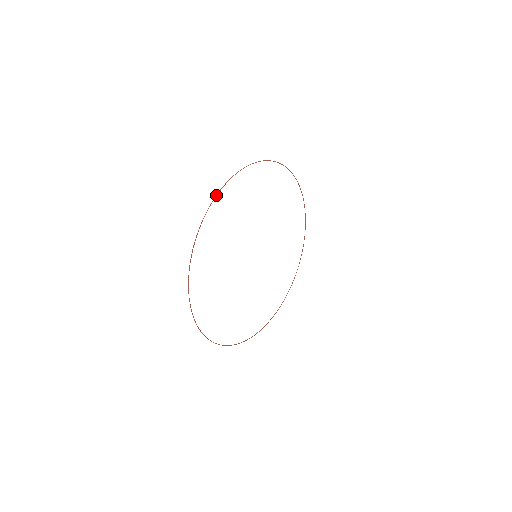
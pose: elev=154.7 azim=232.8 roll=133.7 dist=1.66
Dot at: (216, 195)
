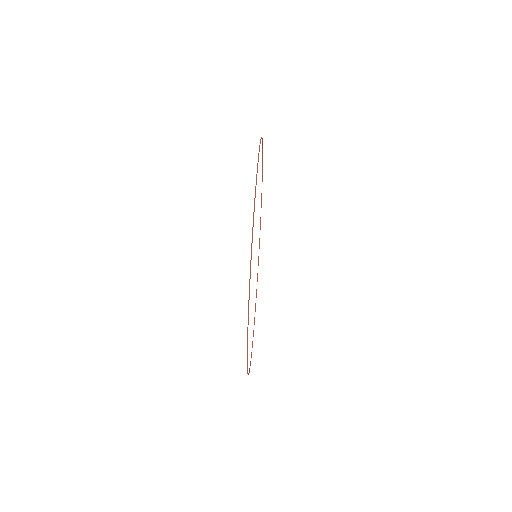
Dot at: (248, 315)
